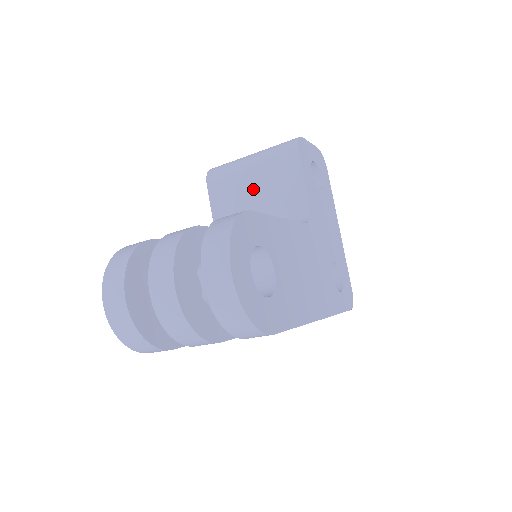
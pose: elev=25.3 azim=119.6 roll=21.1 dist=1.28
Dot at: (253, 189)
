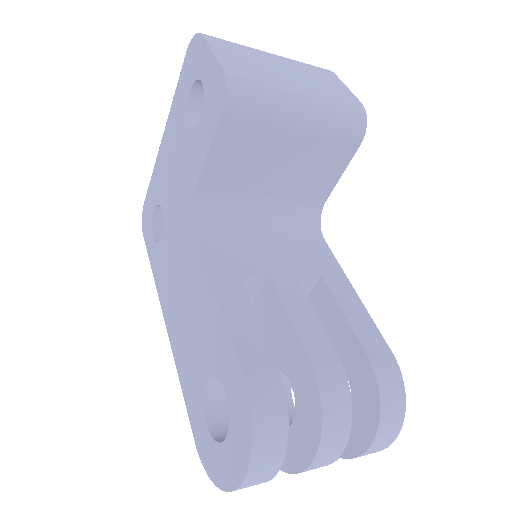
Dot at: (283, 160)
